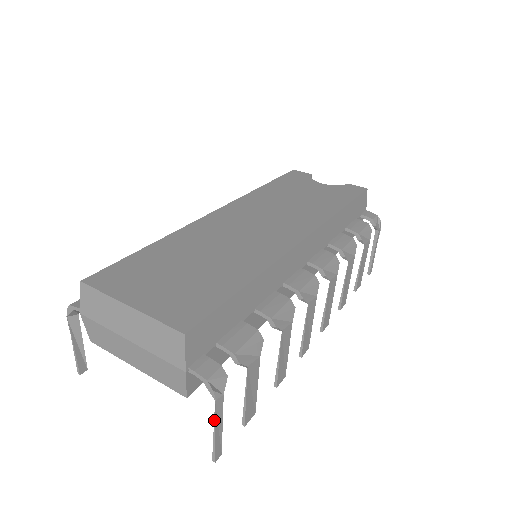
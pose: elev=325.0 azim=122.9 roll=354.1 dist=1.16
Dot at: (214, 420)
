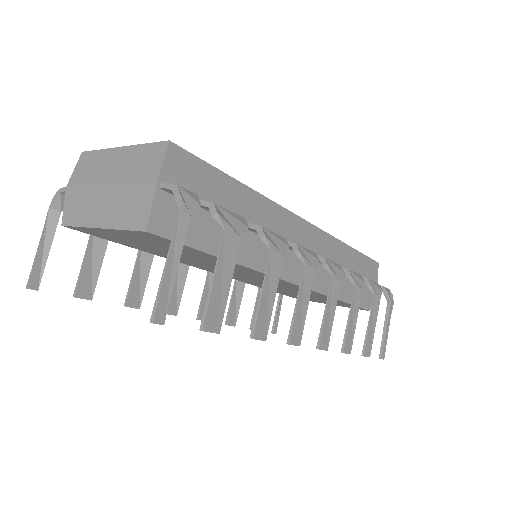
Dot at: (171, 242)
